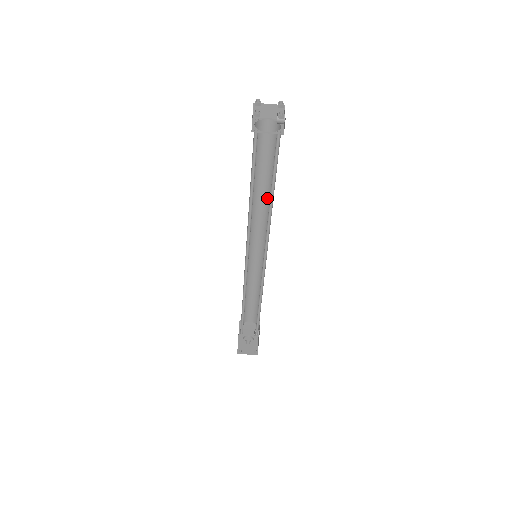
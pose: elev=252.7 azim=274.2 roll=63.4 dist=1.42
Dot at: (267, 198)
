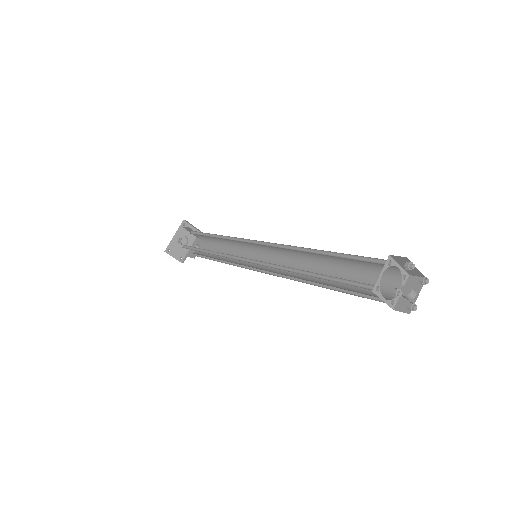
Dot at: (317, 260)
